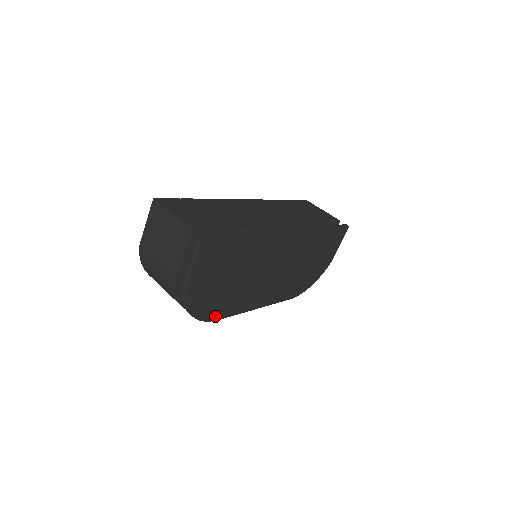
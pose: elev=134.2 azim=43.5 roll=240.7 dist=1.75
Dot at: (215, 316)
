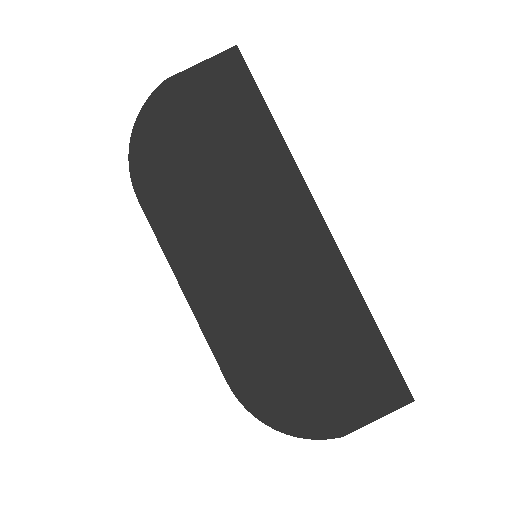
Dot at: (143, 188)
